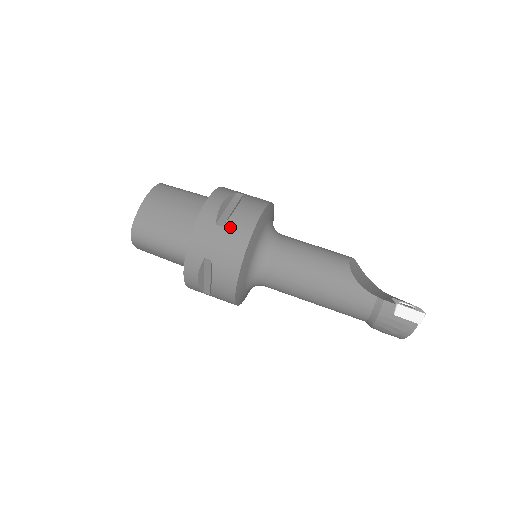
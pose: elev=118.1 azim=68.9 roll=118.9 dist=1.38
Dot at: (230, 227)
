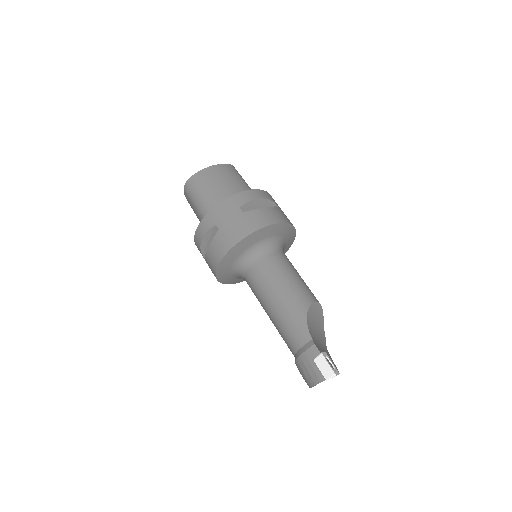
Dot at: (247, 216)
